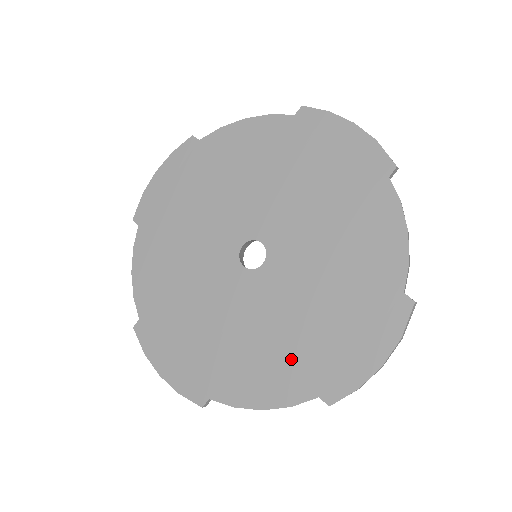
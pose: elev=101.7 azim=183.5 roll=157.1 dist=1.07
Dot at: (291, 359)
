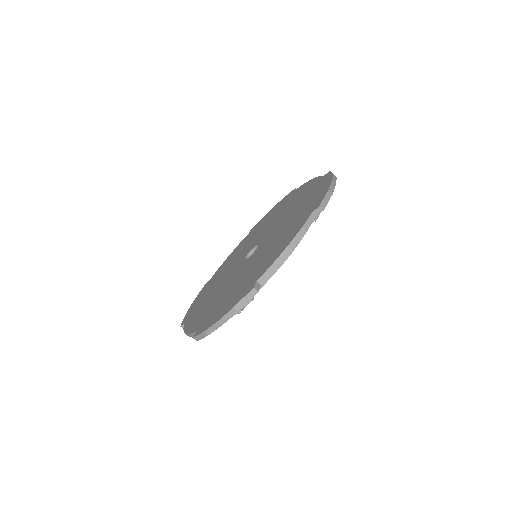
Dot at: (210, 309)
